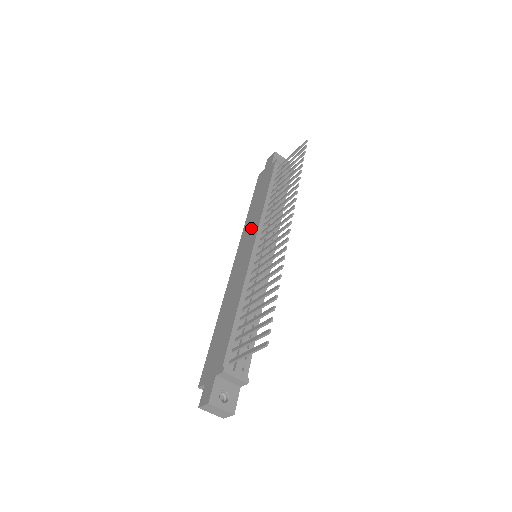
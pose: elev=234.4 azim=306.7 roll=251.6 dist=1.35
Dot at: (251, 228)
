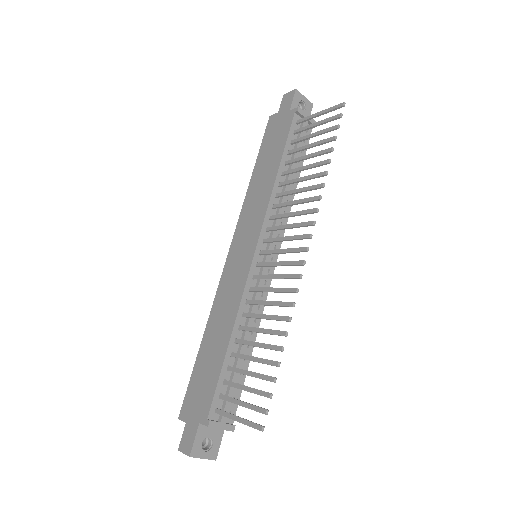
Dot at: (253, 214)
